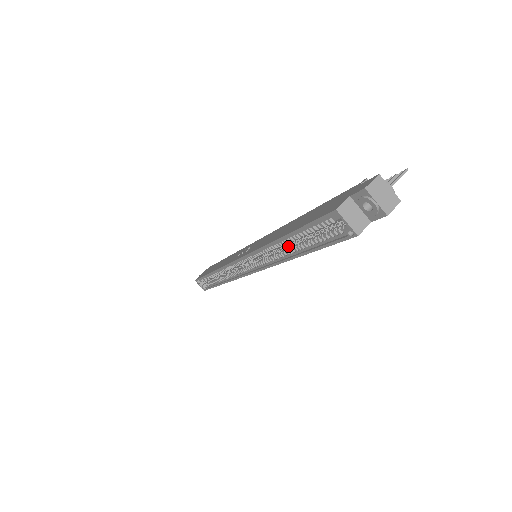
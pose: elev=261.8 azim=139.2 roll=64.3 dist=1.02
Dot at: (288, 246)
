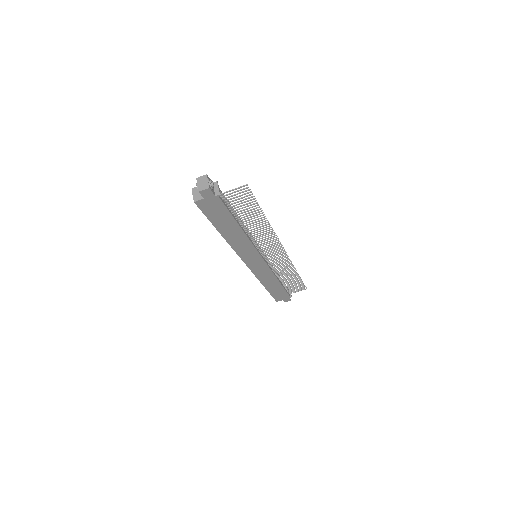
Dot at: occluded
